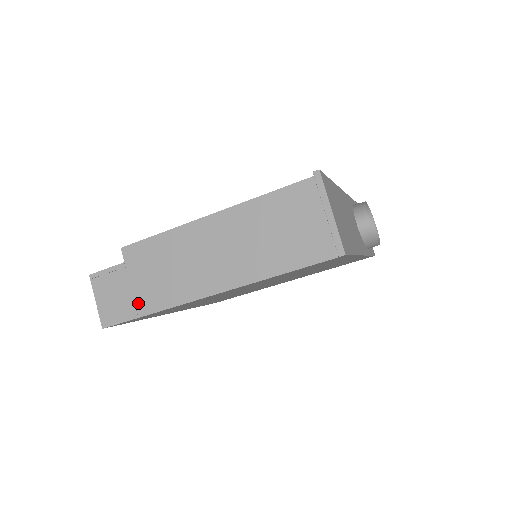
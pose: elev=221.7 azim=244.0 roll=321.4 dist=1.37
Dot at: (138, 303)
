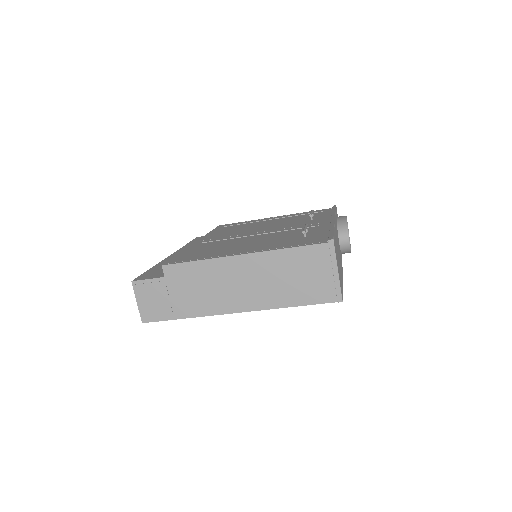
Dot at: (175, 309)
